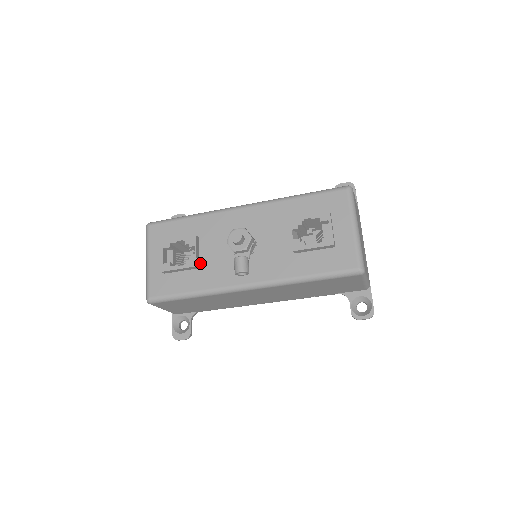
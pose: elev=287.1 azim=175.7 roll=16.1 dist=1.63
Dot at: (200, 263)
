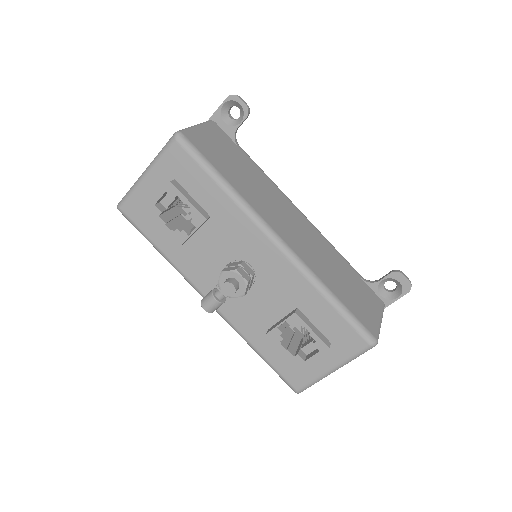
Dot at: (190, 239)
